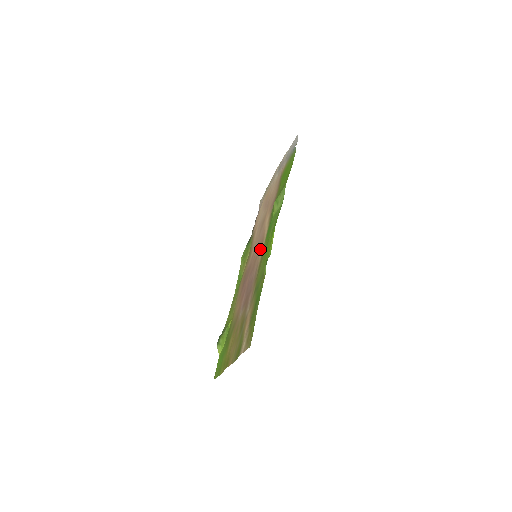
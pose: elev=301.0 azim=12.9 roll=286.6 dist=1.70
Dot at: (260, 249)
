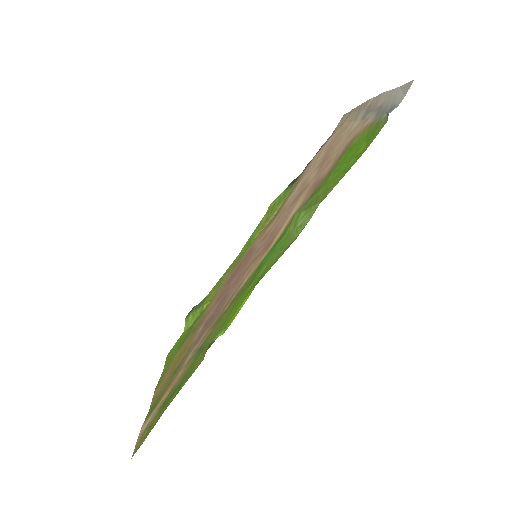
Dot at: (258, 258)
